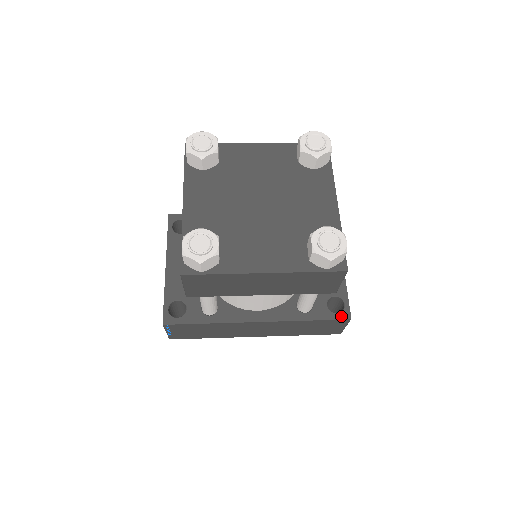
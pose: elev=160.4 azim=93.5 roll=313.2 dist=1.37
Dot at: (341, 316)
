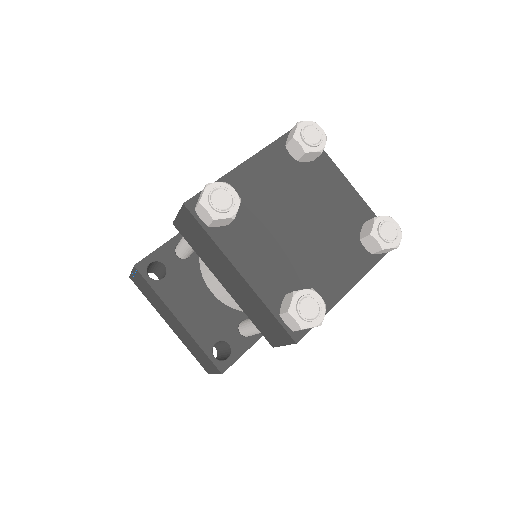
Dot at: occluded
